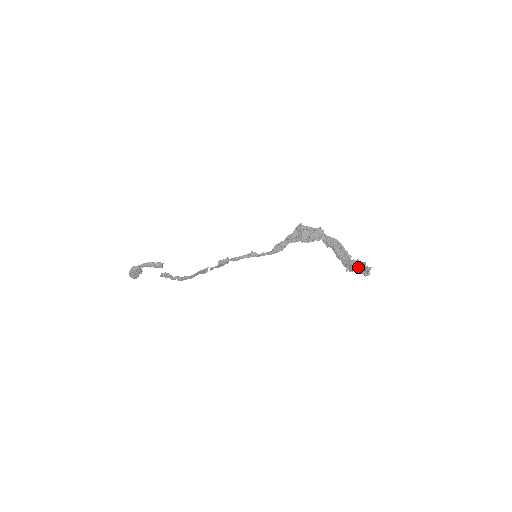
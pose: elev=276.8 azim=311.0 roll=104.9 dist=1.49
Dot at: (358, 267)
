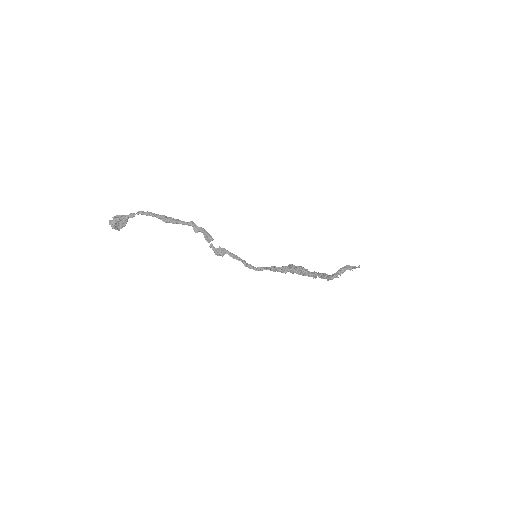
Dot at: (349, 266)
